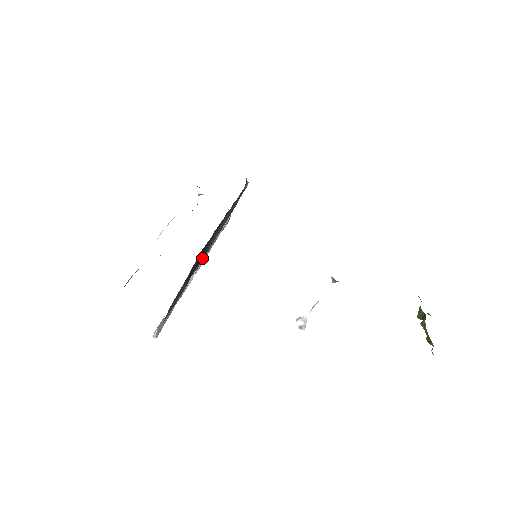
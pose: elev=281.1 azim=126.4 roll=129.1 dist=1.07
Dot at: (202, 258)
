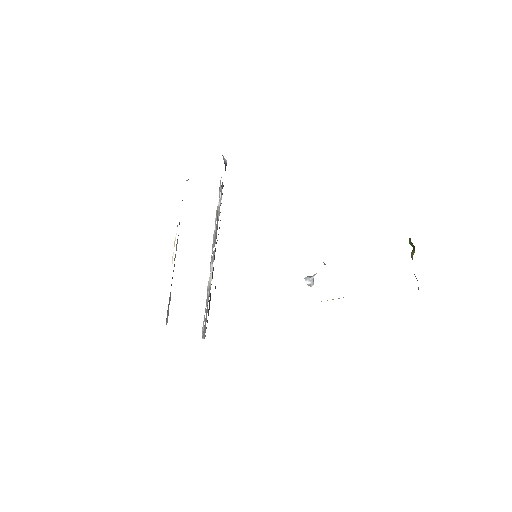
Dot at: occluded
